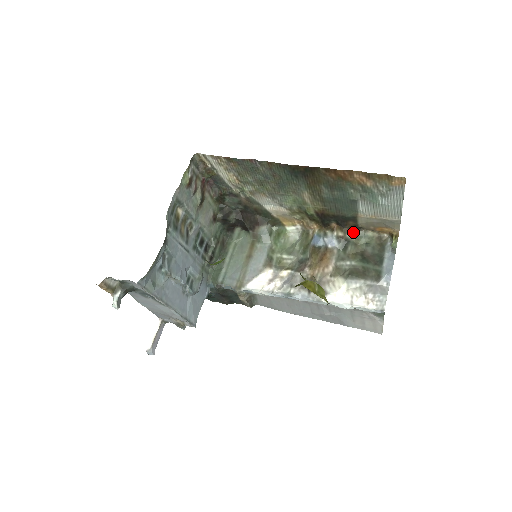
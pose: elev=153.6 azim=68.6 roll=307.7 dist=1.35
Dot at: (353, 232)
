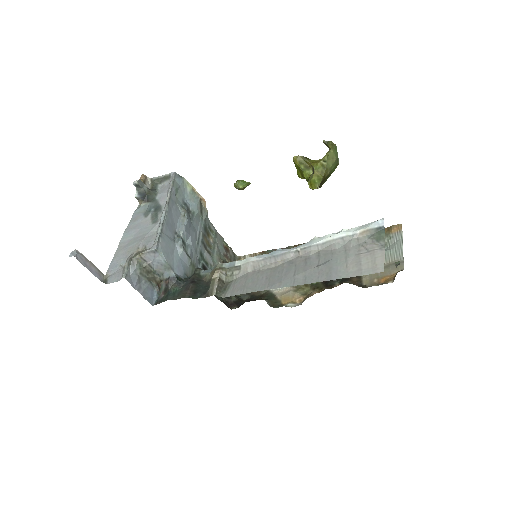
Dot at: occluded
